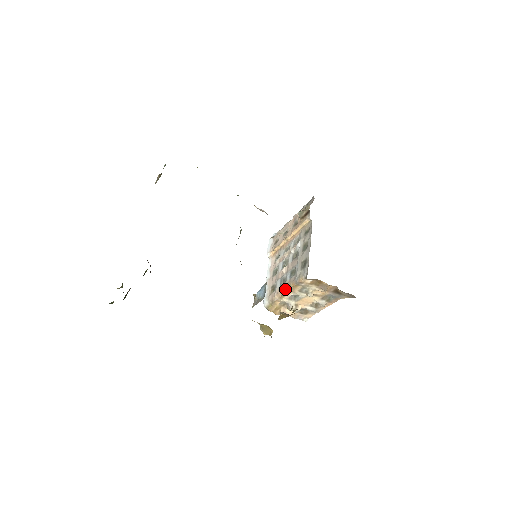
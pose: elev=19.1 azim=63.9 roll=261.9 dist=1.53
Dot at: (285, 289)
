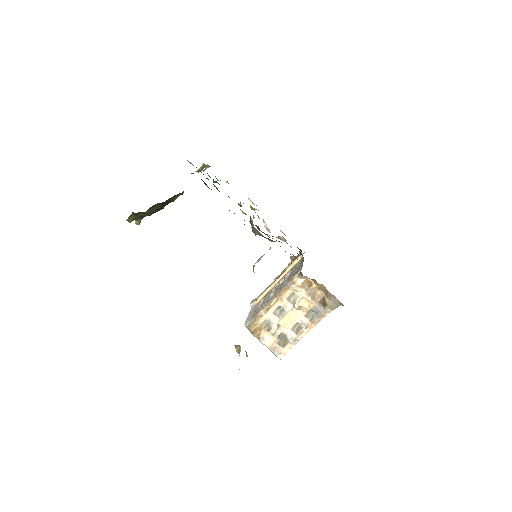
Dot at: (274, 298)
